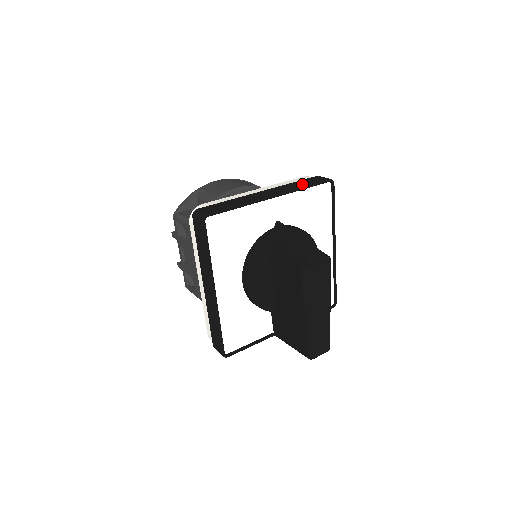
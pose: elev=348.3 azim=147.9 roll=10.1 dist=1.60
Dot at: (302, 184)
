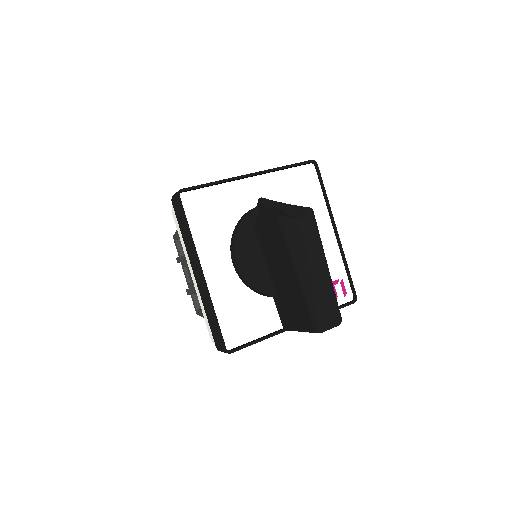
Dot at: occluded
